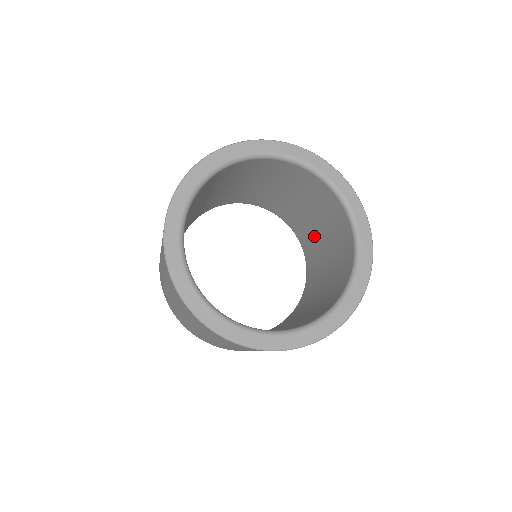
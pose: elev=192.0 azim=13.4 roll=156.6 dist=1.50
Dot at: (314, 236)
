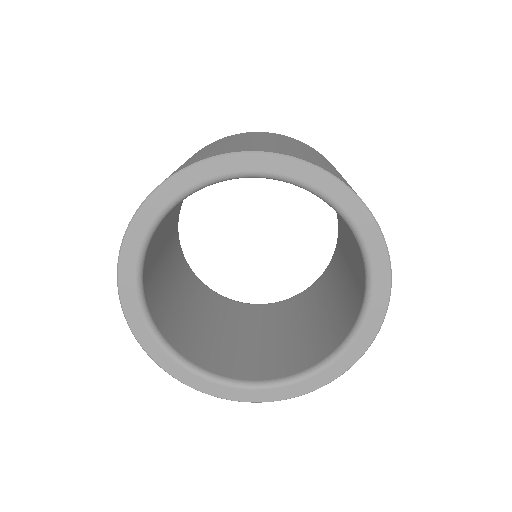
Dot at: (333, 285)
